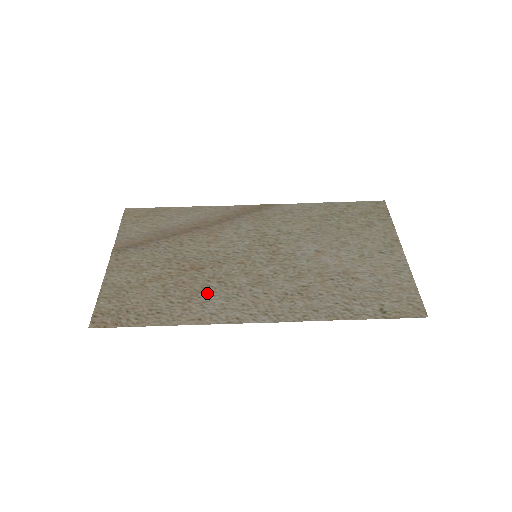
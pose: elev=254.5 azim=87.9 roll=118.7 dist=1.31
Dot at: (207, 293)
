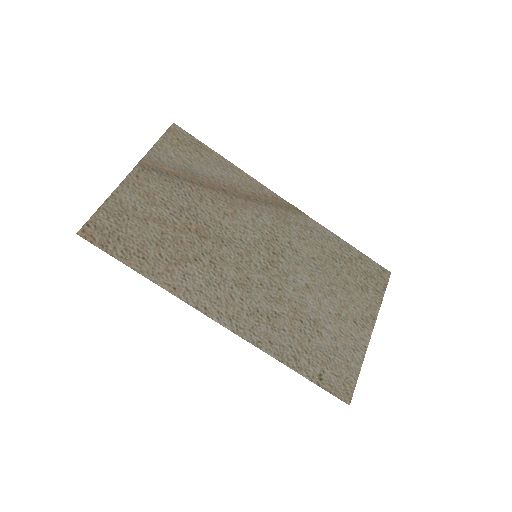
Dot at: (195, 266)
